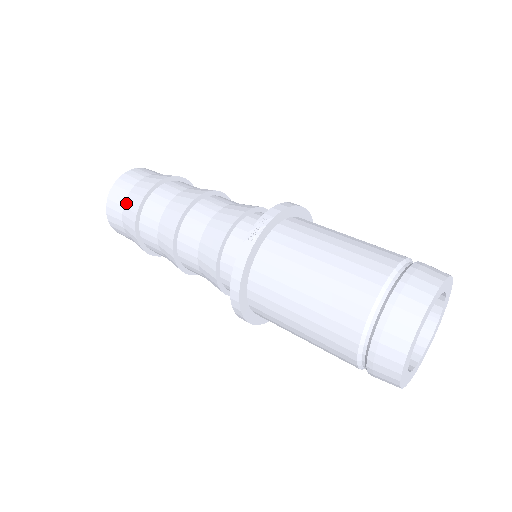
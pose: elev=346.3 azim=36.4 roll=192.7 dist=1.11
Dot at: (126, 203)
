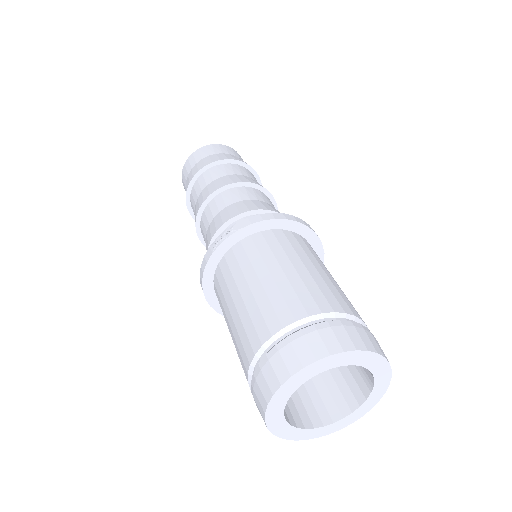
Dot at: (187, 178)
